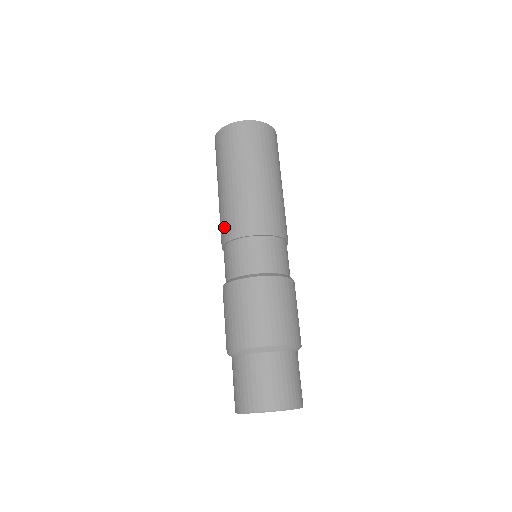
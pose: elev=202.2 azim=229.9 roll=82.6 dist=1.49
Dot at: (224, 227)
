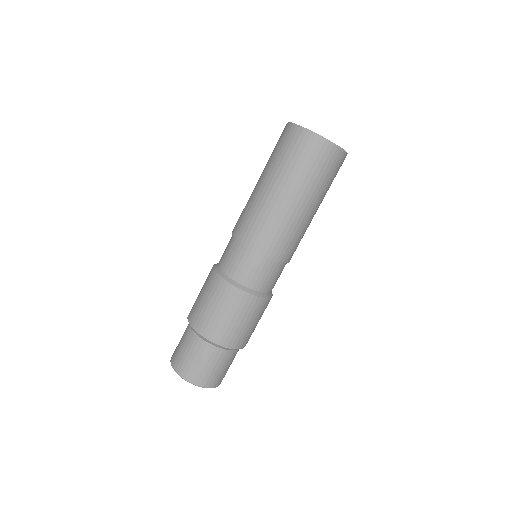
Dot at: occluded
